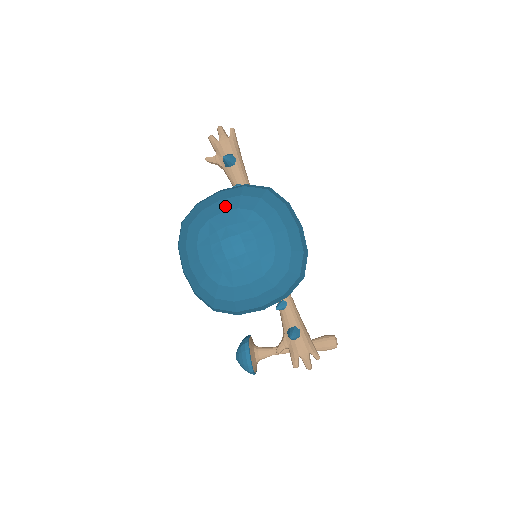
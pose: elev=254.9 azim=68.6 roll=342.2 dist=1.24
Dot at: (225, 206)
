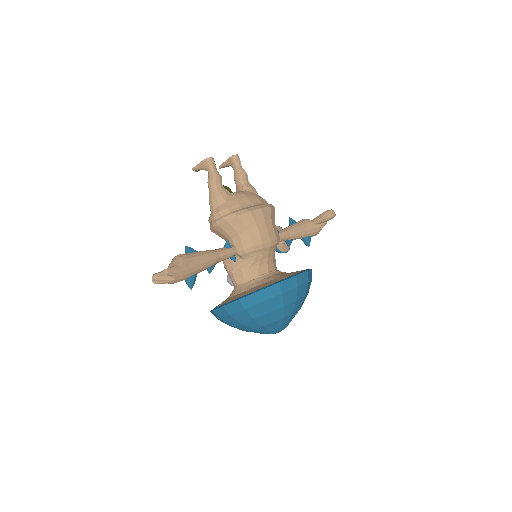
Dot at: (251, 327)
